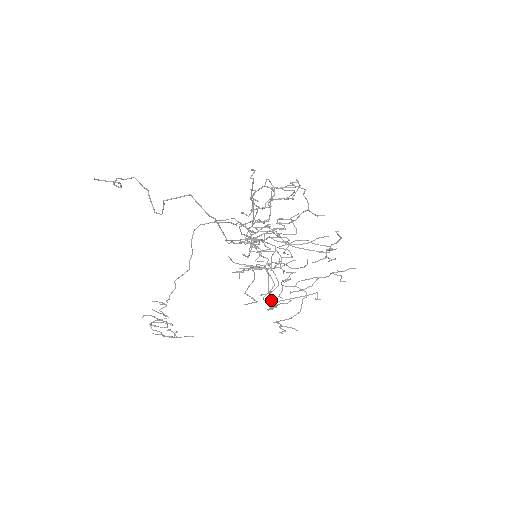
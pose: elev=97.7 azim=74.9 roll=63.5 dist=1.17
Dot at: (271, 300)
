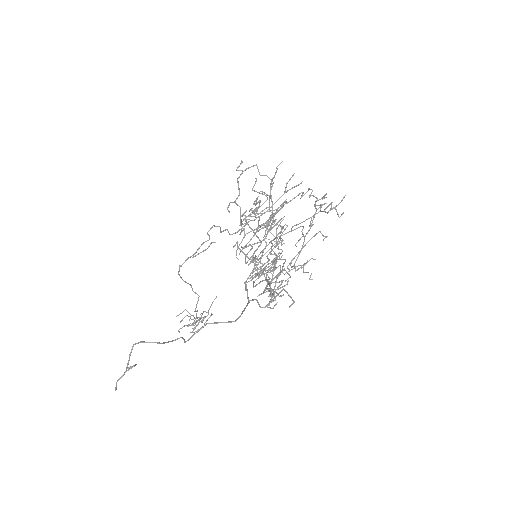
Dot at: (287, 267)
